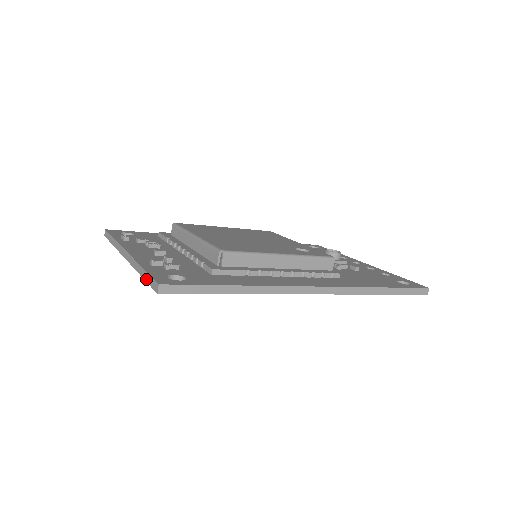
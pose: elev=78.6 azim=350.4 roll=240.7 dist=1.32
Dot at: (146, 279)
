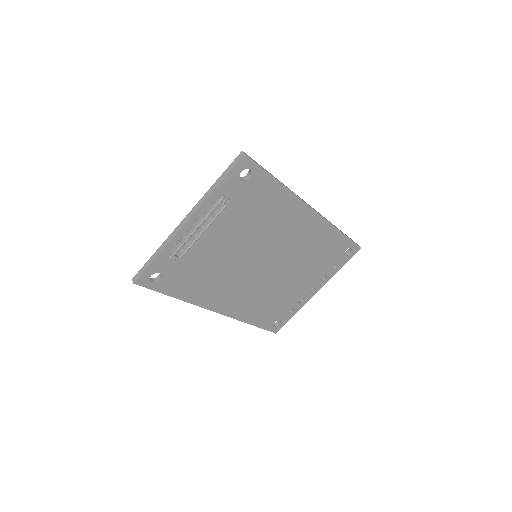
Dot at: (226, 174)
